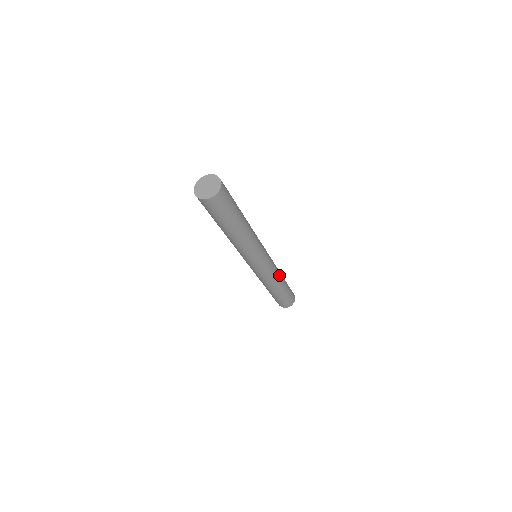
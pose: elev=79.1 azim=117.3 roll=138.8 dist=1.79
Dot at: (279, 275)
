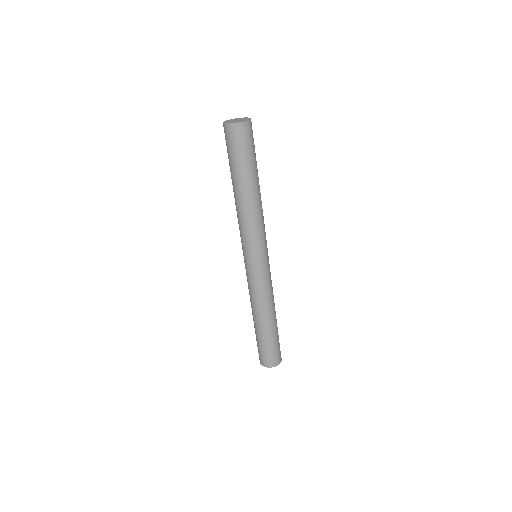
Dot at: (272, 302)
